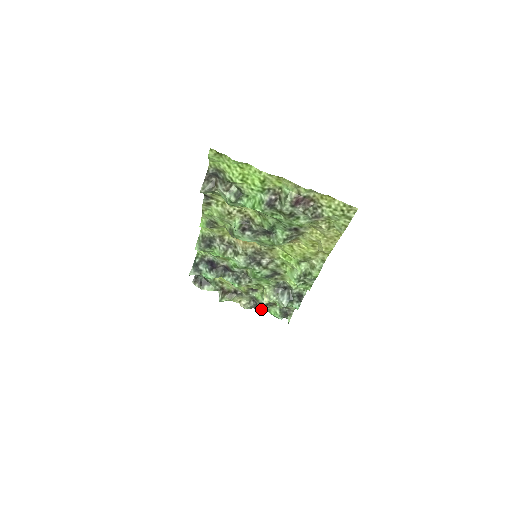
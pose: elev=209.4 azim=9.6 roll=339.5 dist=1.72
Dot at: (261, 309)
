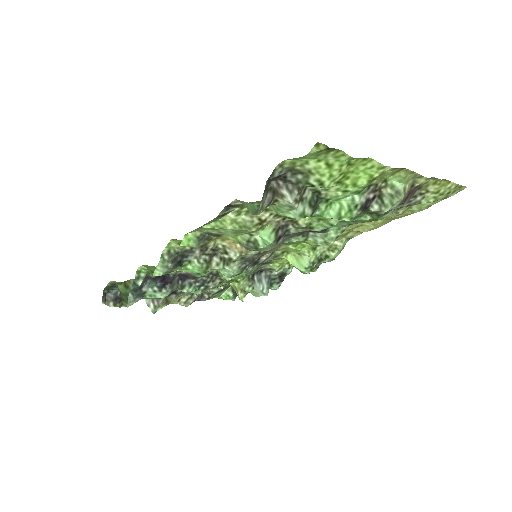
Dot at: (209, 299)
